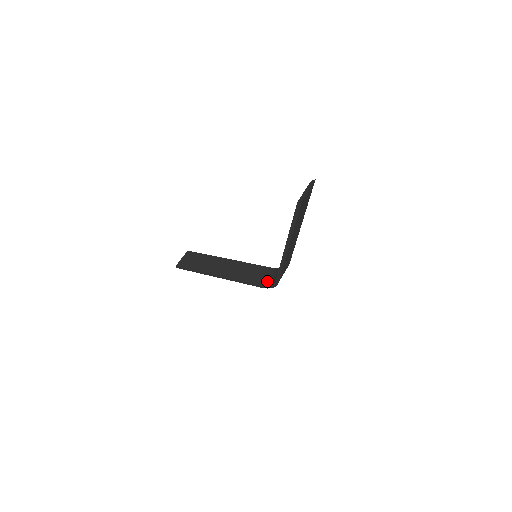
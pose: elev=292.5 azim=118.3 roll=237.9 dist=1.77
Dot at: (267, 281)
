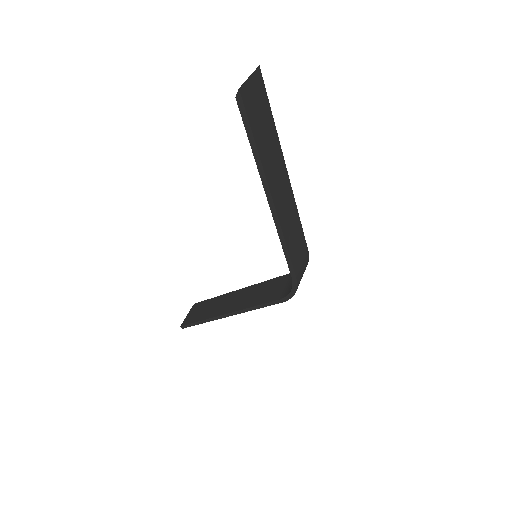
Dot at: (287, 290)
